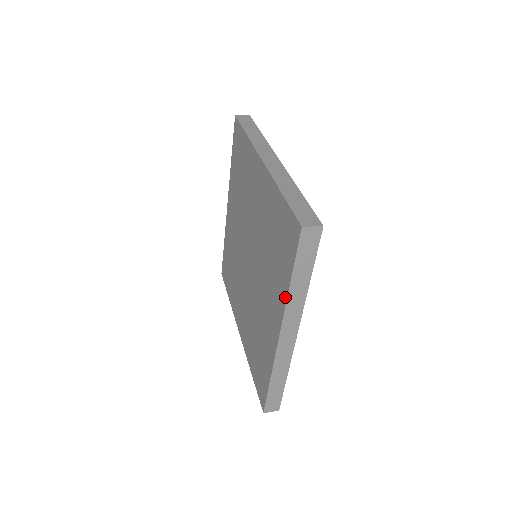
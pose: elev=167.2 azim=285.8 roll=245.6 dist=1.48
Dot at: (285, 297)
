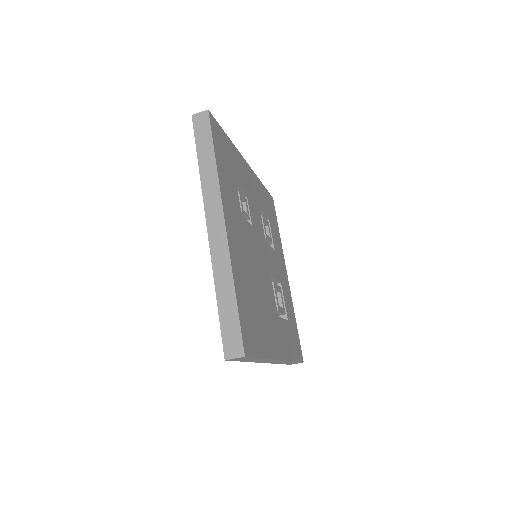
Dot at: (202, 184)
